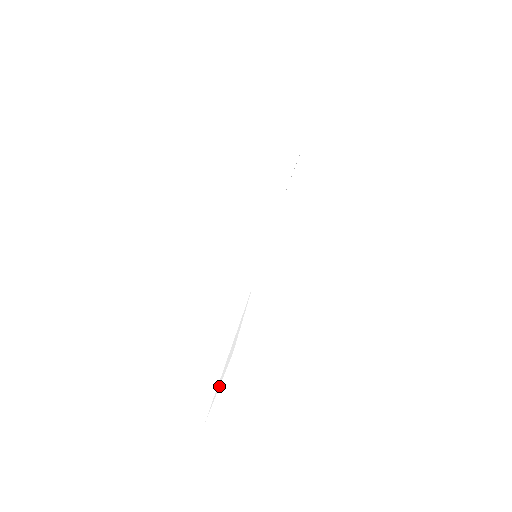
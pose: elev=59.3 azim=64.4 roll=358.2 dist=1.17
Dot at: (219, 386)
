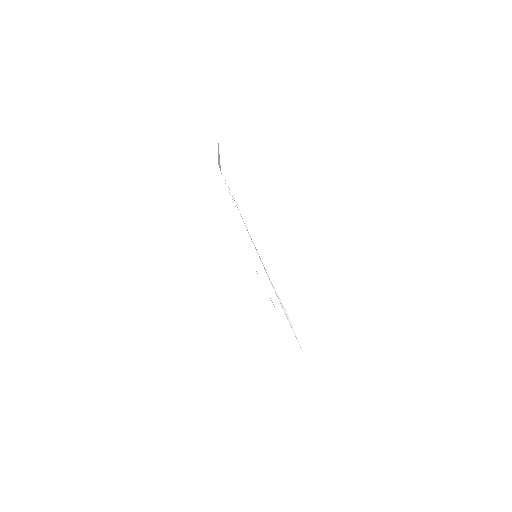
Dot at: (293, 330)
